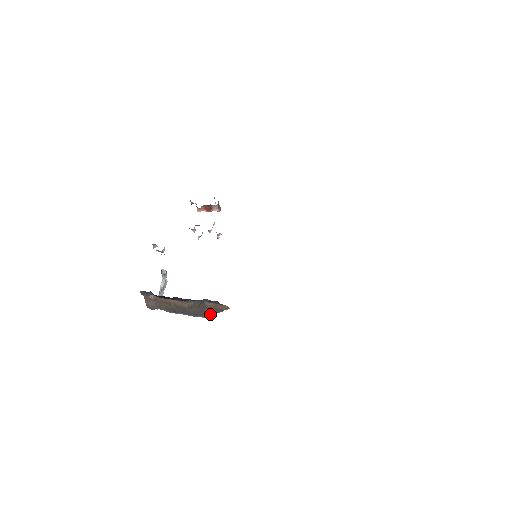
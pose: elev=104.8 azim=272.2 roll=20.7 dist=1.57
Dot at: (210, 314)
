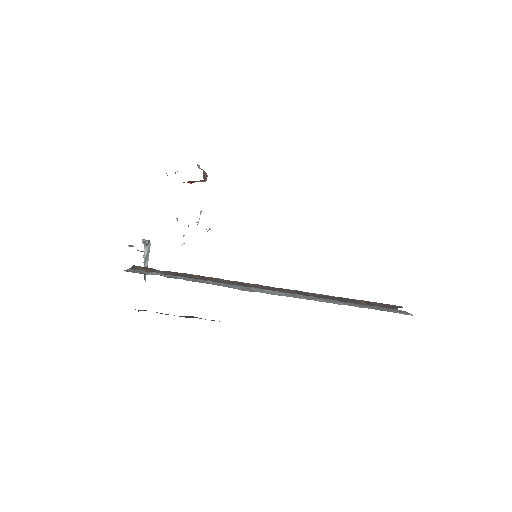
Dot at: occluded
